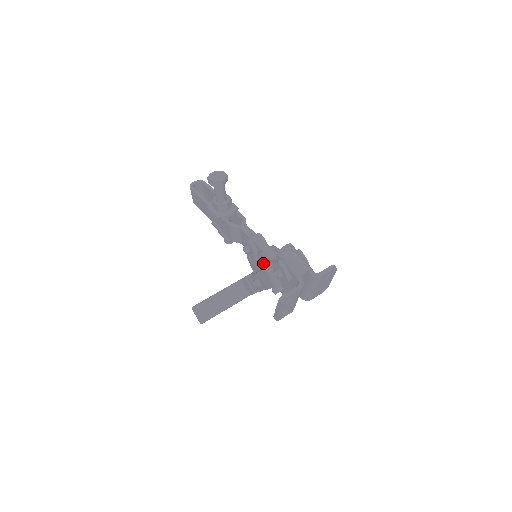
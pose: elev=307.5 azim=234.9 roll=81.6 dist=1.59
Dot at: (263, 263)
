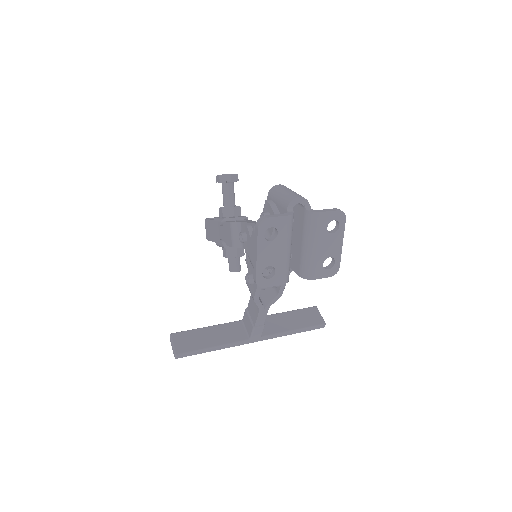
Dot at: occluded
